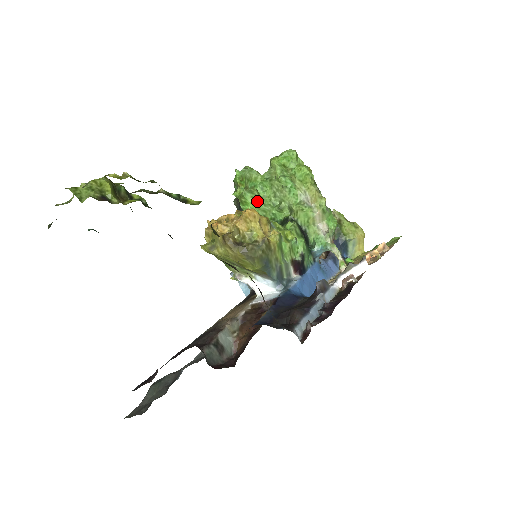
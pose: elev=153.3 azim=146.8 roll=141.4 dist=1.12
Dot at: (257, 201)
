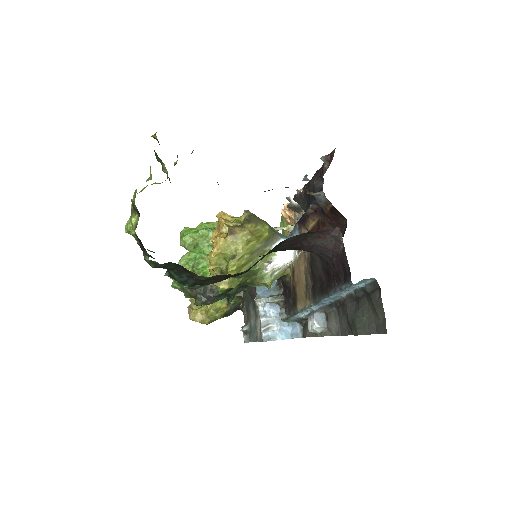
Dot at: (208, 265)
